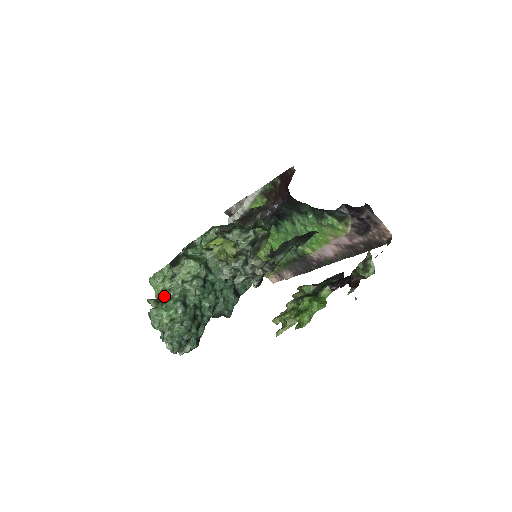
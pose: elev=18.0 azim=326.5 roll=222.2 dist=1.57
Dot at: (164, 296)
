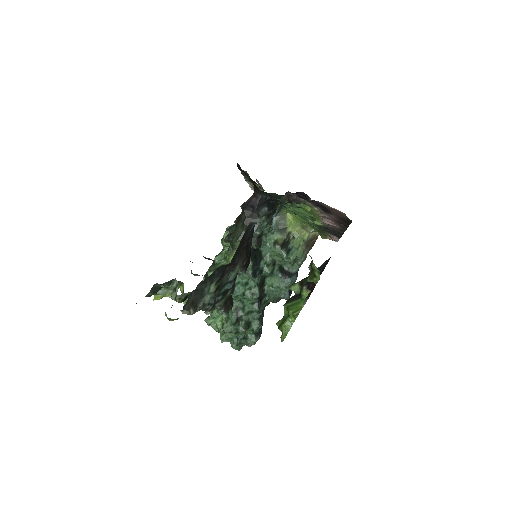
Dot at: occluded
